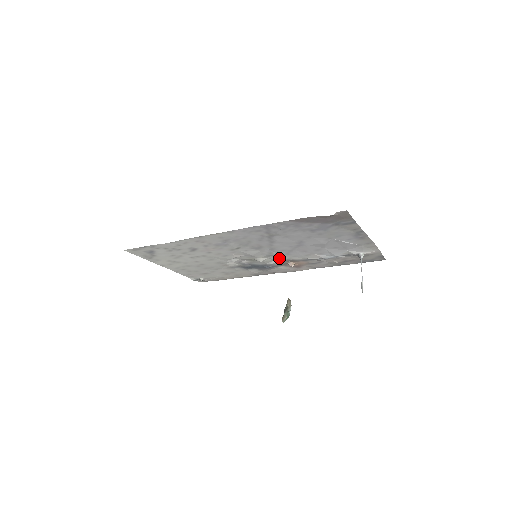
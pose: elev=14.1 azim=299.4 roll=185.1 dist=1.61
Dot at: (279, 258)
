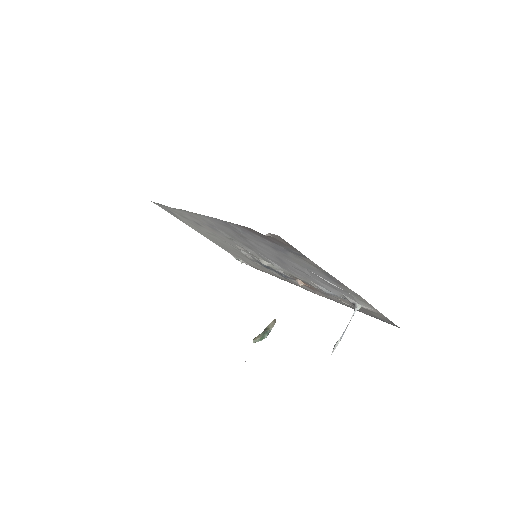
Dot at: (281, 269)
